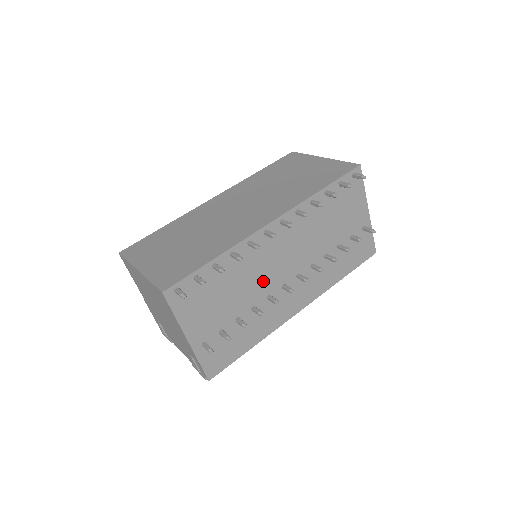
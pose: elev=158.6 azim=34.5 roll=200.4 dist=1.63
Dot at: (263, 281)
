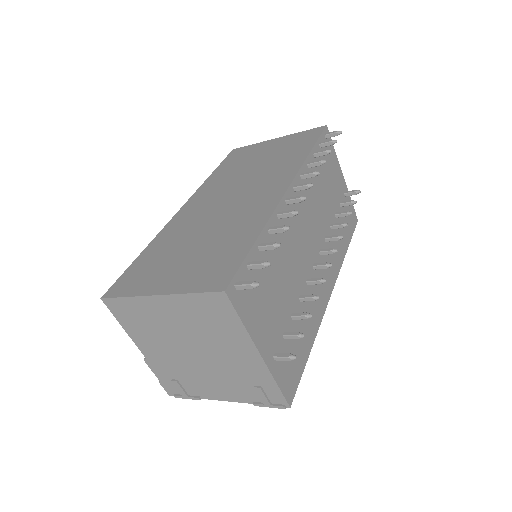
Dot at: (299, 262)
